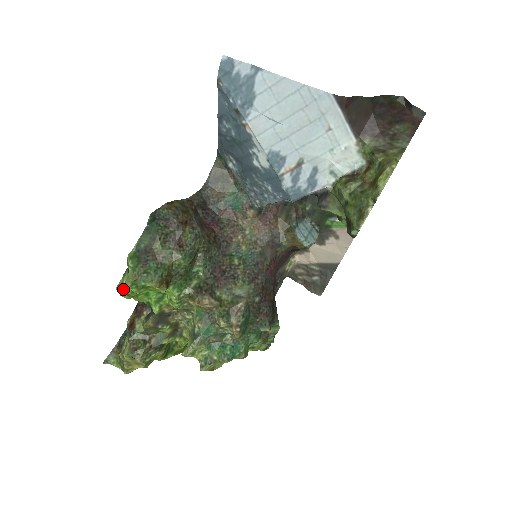
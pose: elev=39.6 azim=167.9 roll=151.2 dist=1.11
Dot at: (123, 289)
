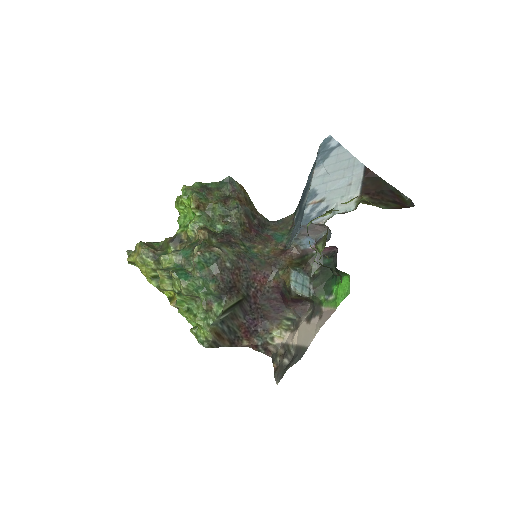
Dot at: (180, 198)
